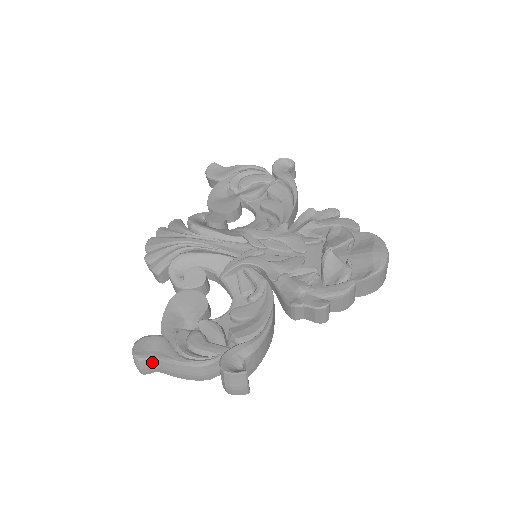
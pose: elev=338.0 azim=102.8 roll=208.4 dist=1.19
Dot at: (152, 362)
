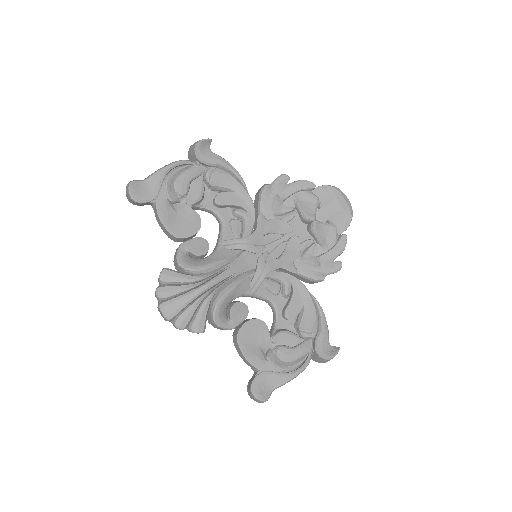
Dot at: occluded
